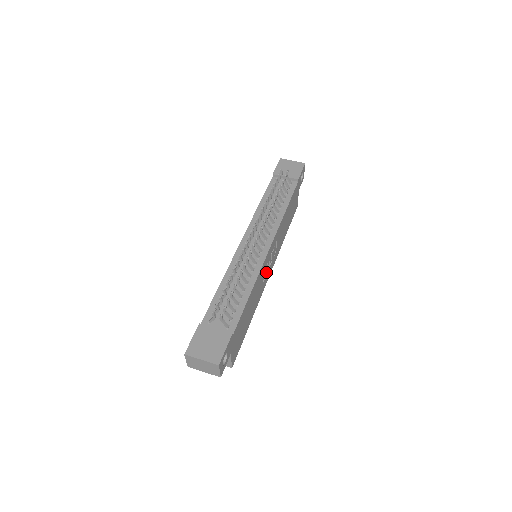
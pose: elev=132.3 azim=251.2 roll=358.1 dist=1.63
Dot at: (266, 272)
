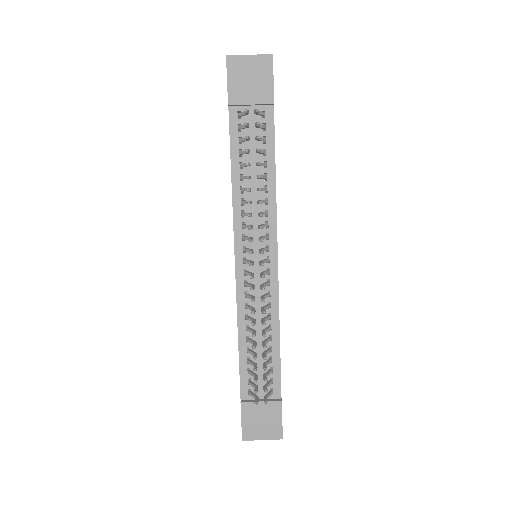
Dot at: occluded
